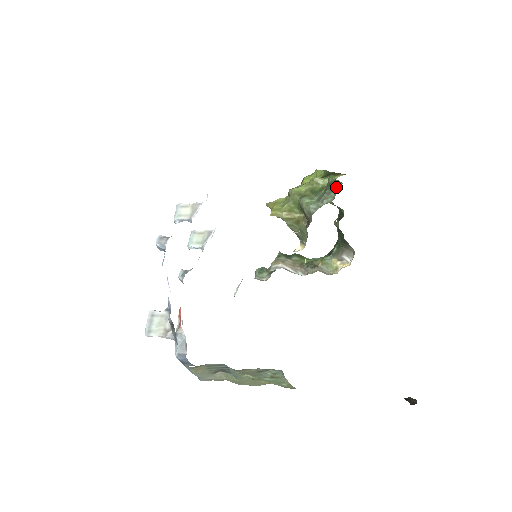
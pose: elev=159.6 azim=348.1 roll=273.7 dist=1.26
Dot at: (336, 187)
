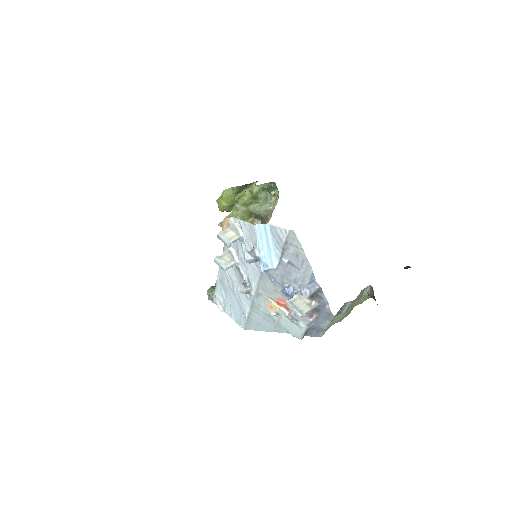
Dot at: (270, 188)
